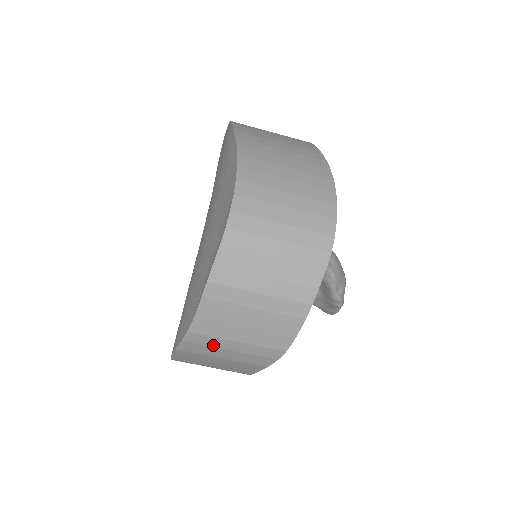
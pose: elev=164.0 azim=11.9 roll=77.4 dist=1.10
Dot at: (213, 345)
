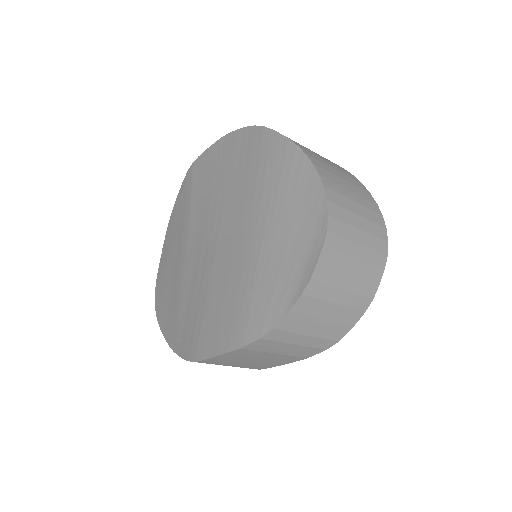
Dot at: (284, 341)
